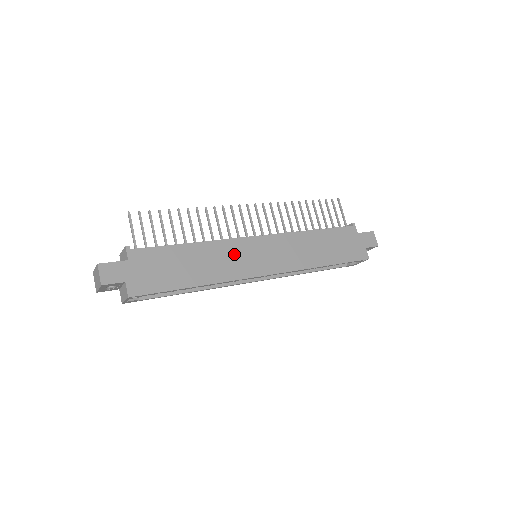
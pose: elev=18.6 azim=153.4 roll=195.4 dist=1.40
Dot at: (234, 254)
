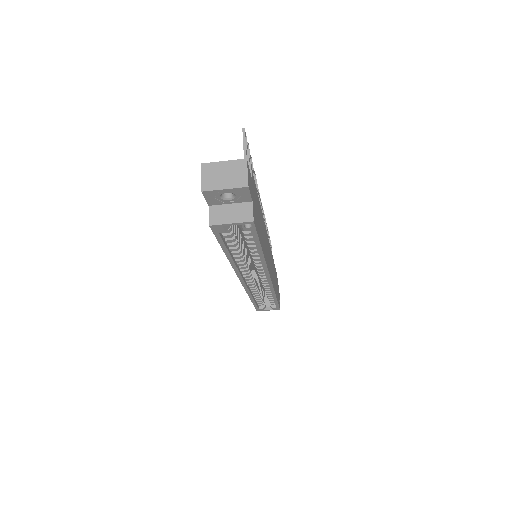
Dot at: (266, 241)
